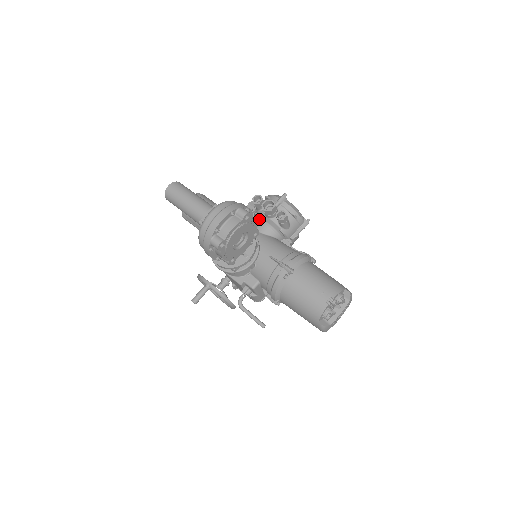
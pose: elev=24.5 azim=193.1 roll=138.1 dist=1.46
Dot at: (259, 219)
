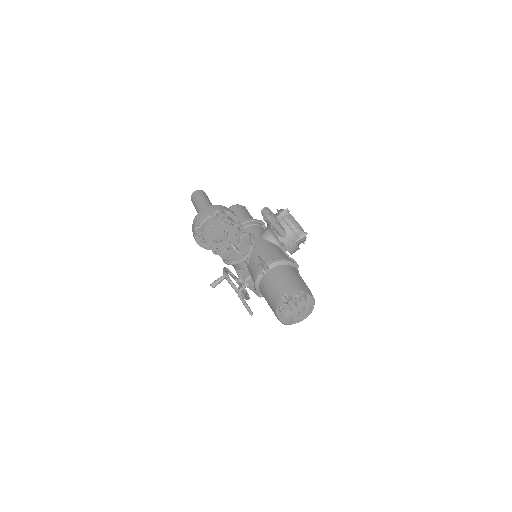
Dot at: (267, 227)
